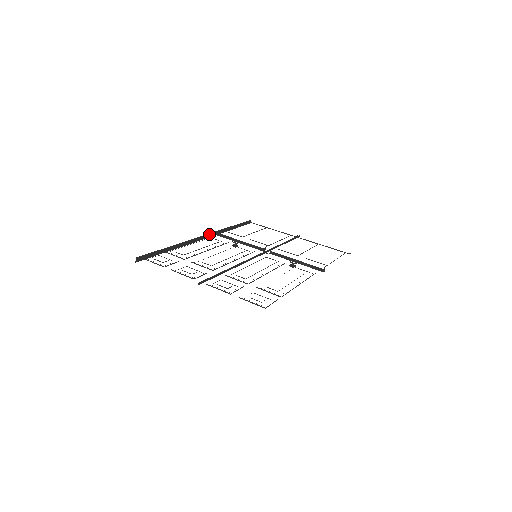
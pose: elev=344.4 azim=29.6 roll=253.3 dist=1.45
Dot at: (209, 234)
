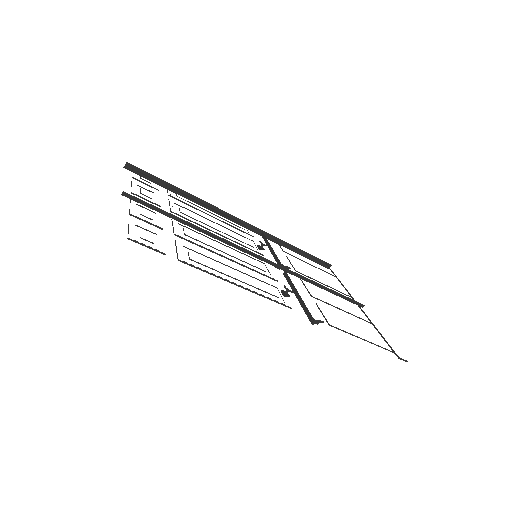
Dot at: (251, 226)
